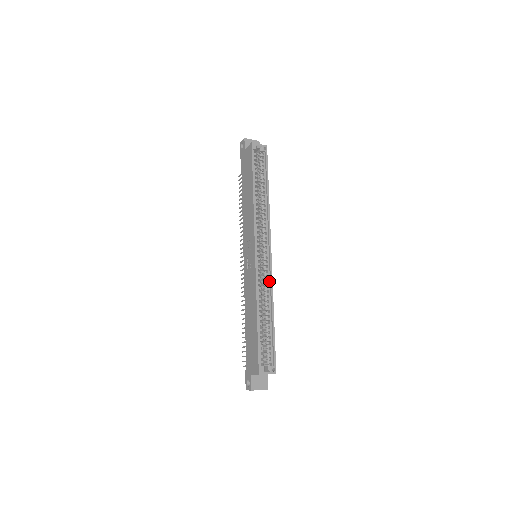
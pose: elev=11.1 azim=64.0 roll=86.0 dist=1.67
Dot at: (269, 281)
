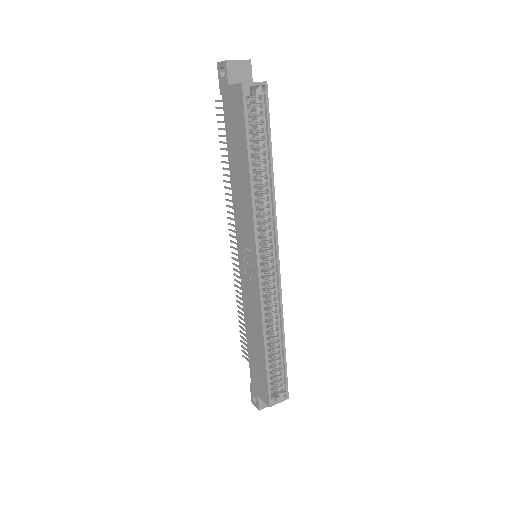
Dot at: (277, 297)
